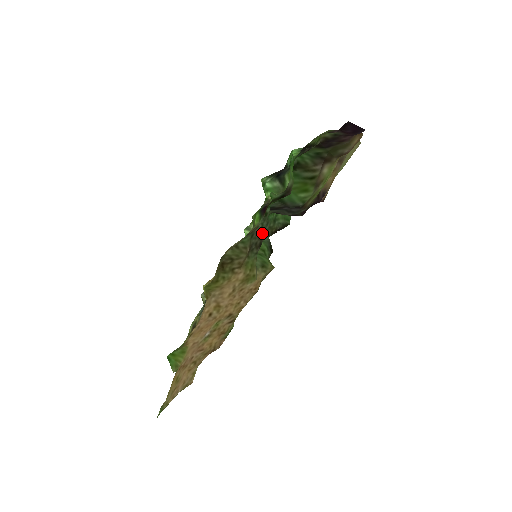
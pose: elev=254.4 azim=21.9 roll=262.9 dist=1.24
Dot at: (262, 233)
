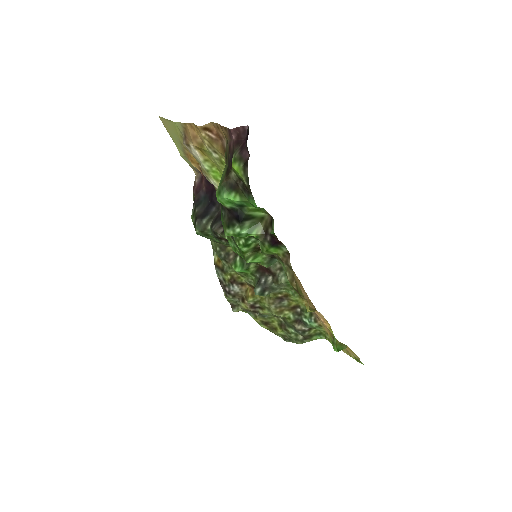
Dot at: occluded
